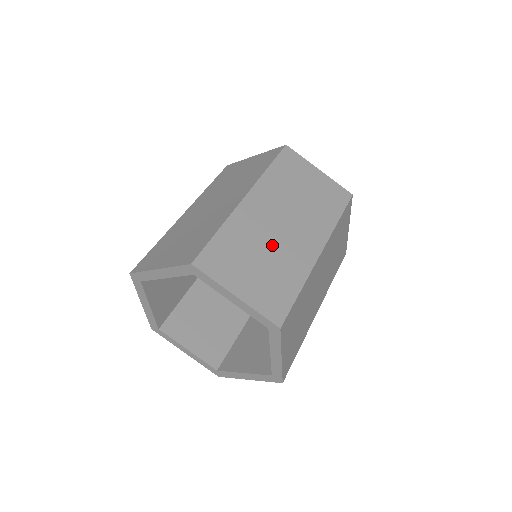
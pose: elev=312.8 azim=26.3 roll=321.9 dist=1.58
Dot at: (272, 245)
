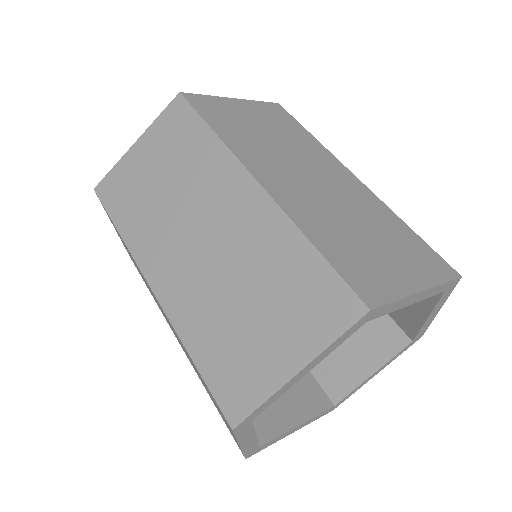
Dot at: (343, 208)
